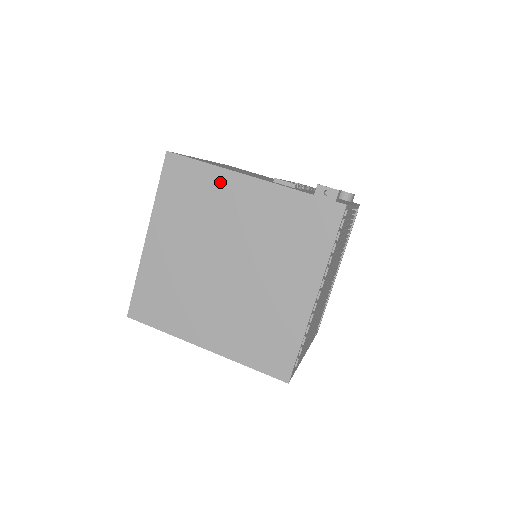
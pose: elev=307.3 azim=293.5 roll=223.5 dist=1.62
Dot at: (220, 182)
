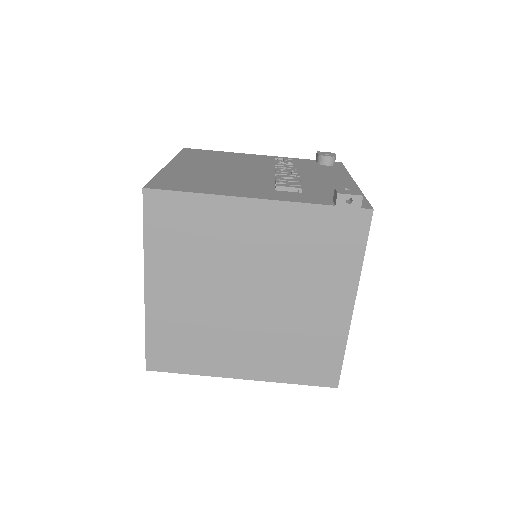
Dot at: (221, 212)
